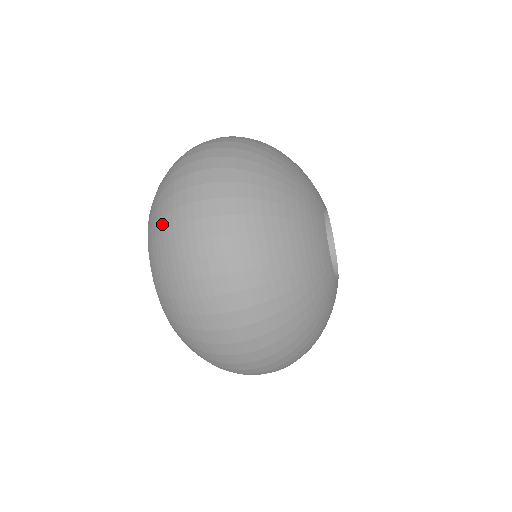
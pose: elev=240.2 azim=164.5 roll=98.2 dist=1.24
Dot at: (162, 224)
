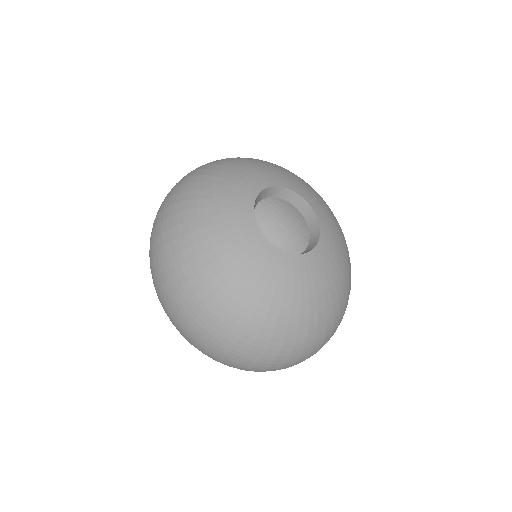
Dot at: occluded
